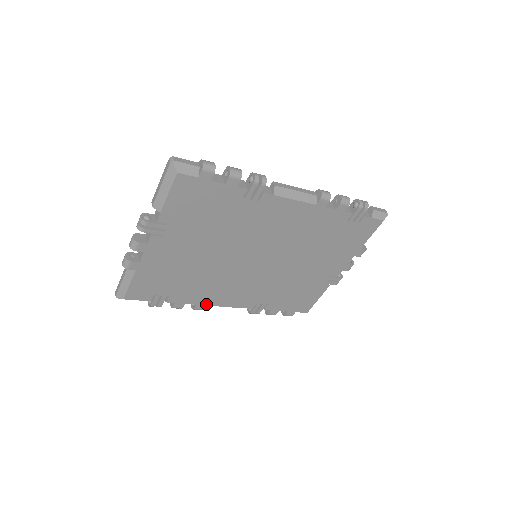
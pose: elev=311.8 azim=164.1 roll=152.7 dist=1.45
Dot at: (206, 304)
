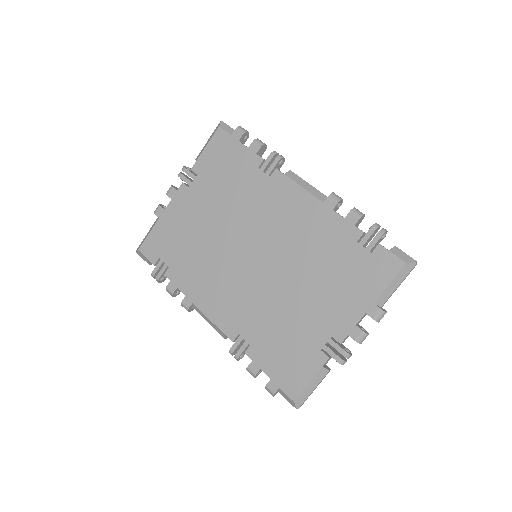
Dot at: (193, 301)
